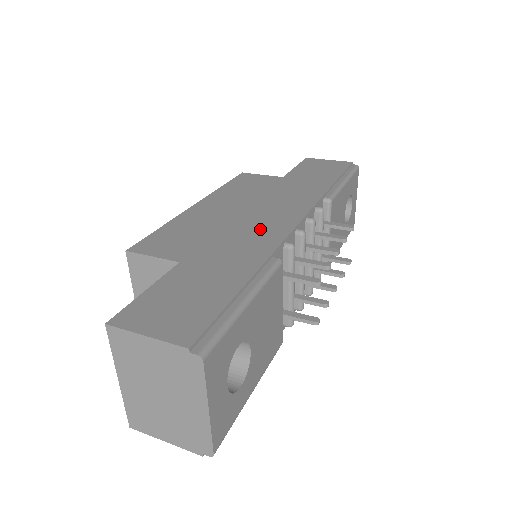
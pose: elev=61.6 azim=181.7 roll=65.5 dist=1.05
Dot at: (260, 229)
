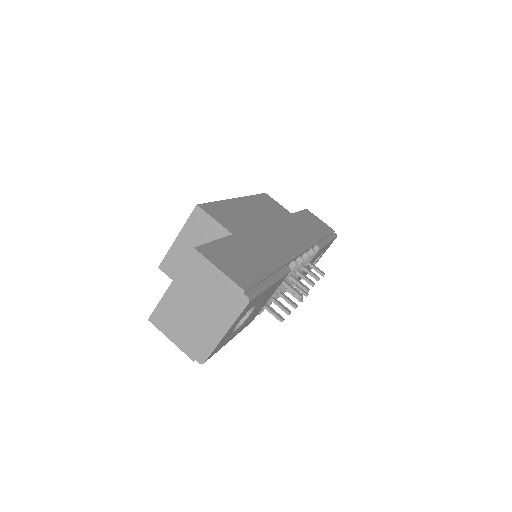
Dot at: (280, 242)
